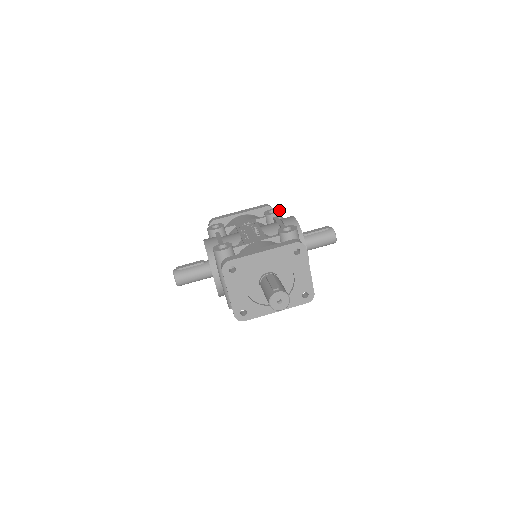
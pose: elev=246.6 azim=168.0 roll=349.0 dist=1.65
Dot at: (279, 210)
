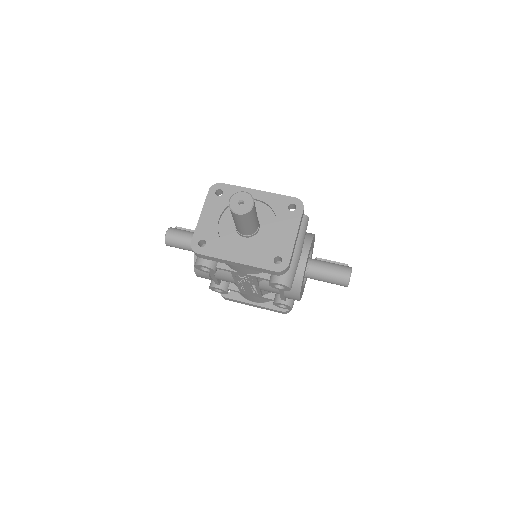
Dot at: occluded
